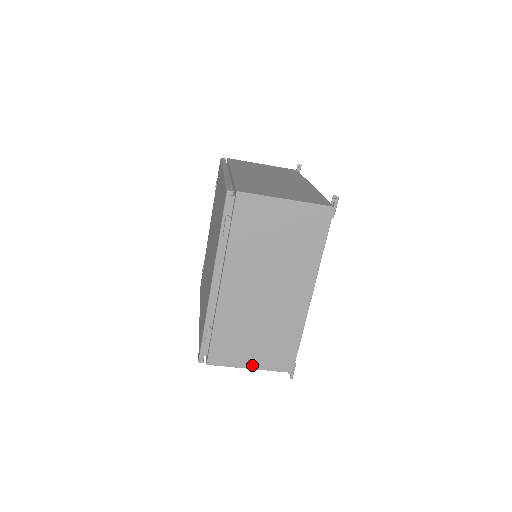
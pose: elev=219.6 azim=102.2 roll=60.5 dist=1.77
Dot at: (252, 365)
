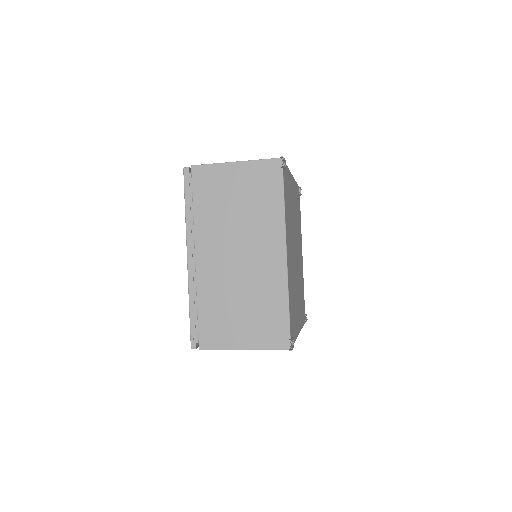
Dot at: occluded
